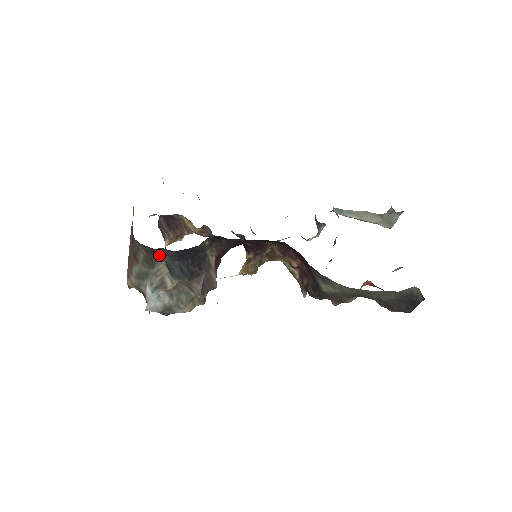
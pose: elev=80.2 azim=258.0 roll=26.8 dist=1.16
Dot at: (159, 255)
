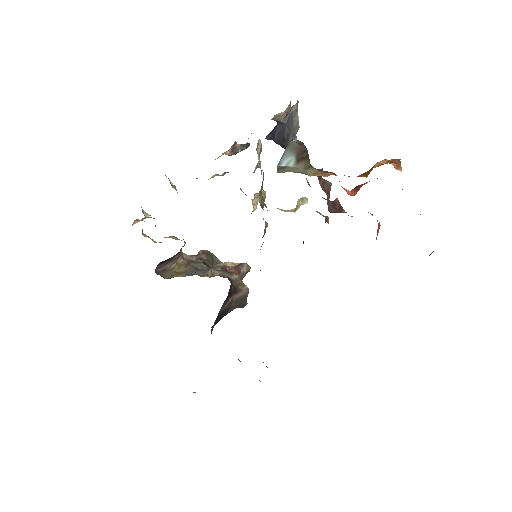
Dot at: occluded
